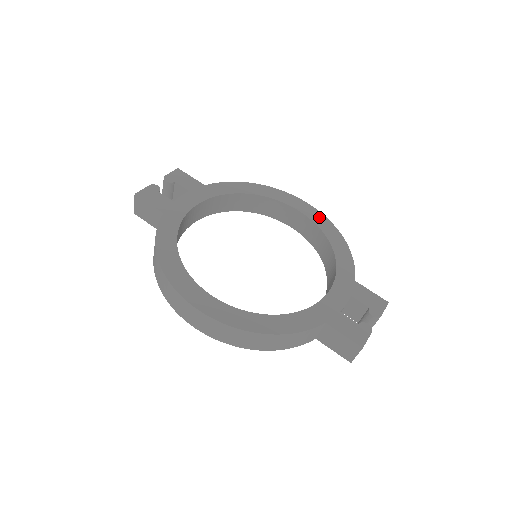
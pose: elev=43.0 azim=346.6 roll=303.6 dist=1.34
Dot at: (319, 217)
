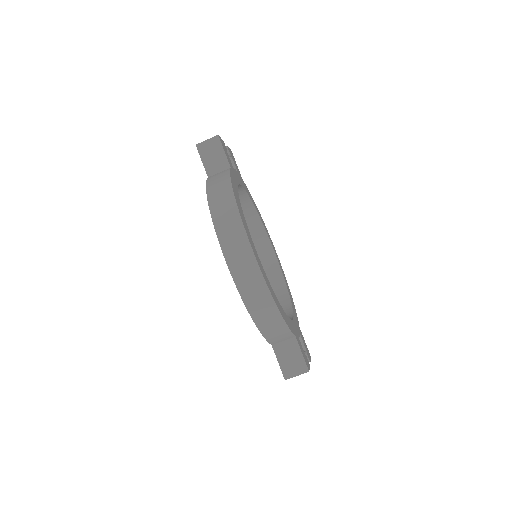
Dot at: (282, 270)
